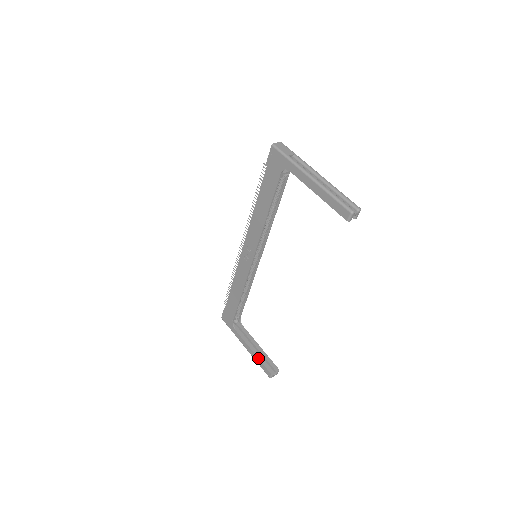
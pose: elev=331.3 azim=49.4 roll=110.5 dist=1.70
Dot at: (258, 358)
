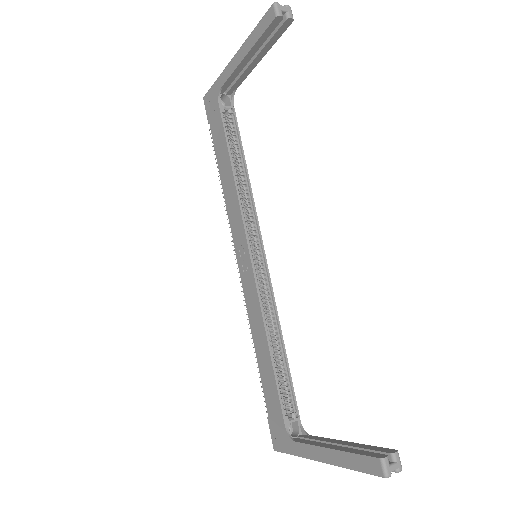
Dot at: (344, 451)
